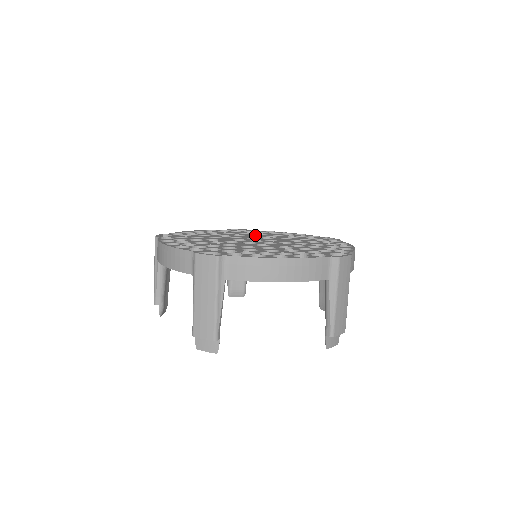
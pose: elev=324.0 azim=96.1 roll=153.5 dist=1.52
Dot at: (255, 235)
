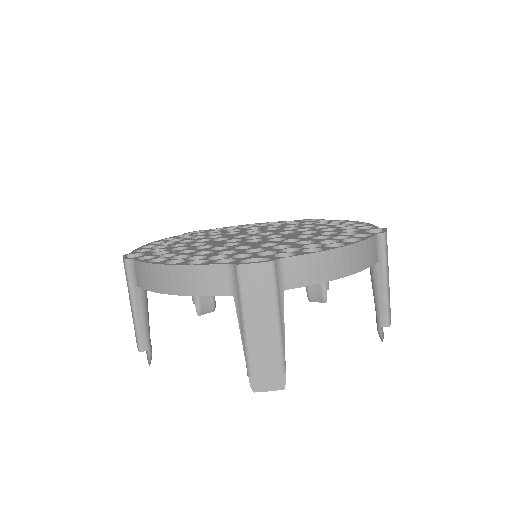
Dot at: (296, 228)
